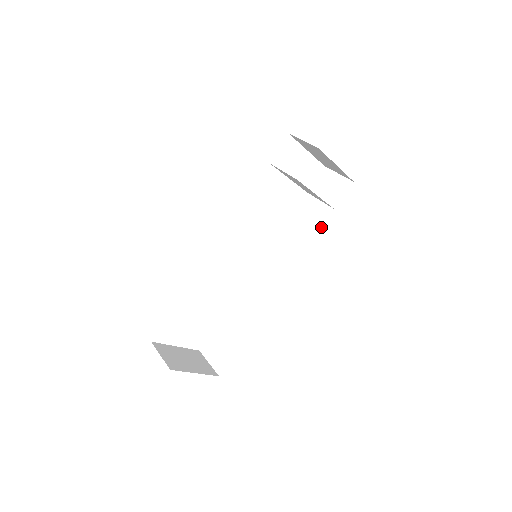
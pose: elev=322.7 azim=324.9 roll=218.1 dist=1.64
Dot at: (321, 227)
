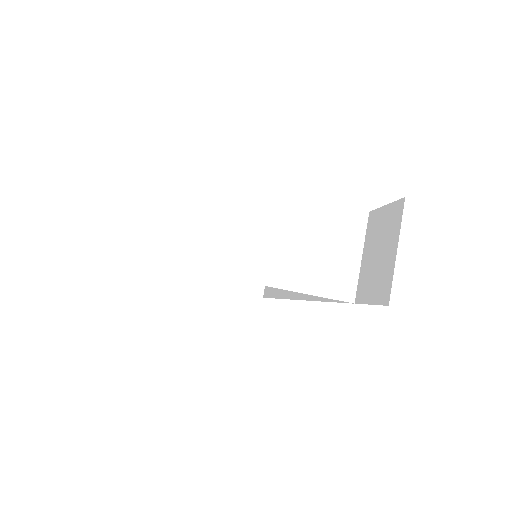
Dot at: occluded
